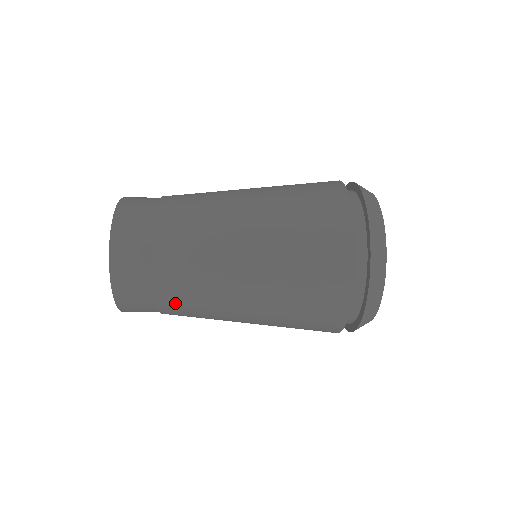
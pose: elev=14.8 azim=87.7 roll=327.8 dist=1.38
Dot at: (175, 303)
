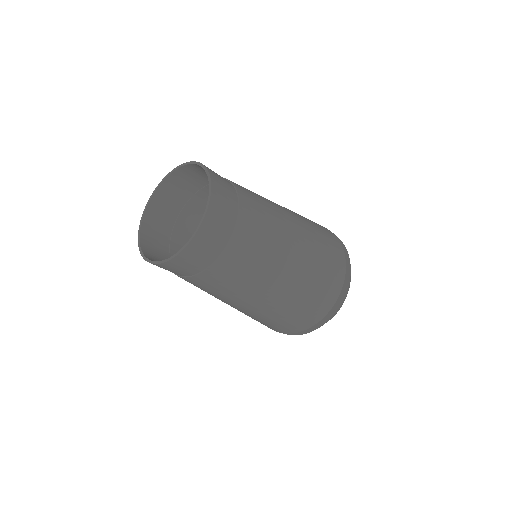
Dot at: (219, 276)
